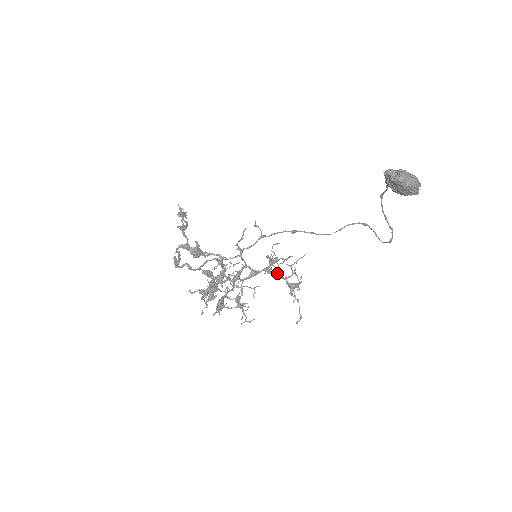
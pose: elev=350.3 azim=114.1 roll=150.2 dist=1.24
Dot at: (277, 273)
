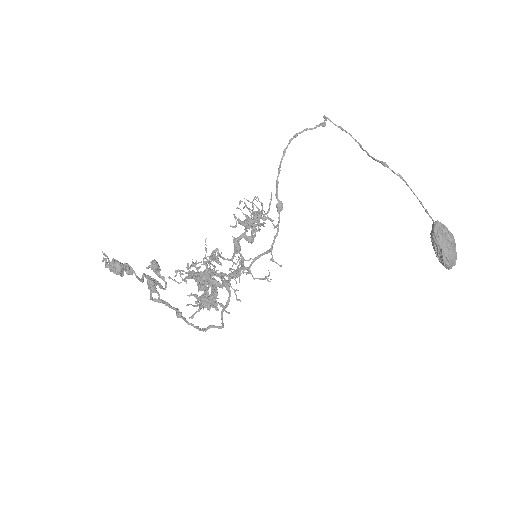
Dot at: occluded
